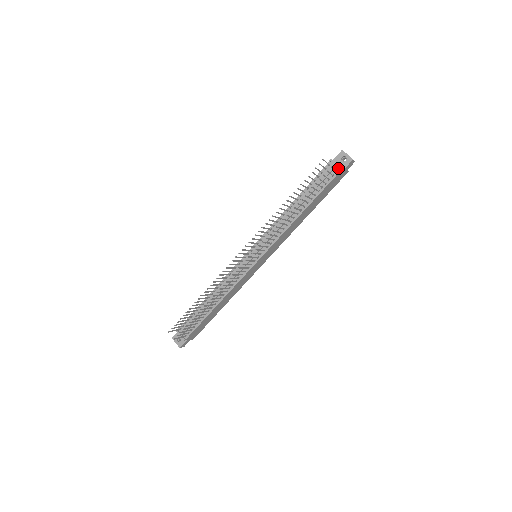
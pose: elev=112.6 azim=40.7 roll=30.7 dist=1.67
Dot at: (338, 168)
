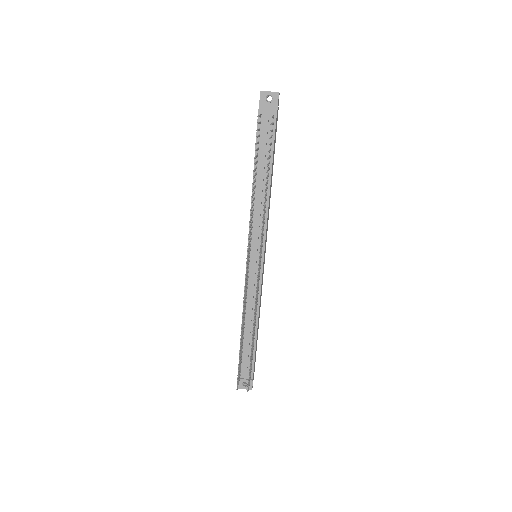
Dot at: (273, 112)
